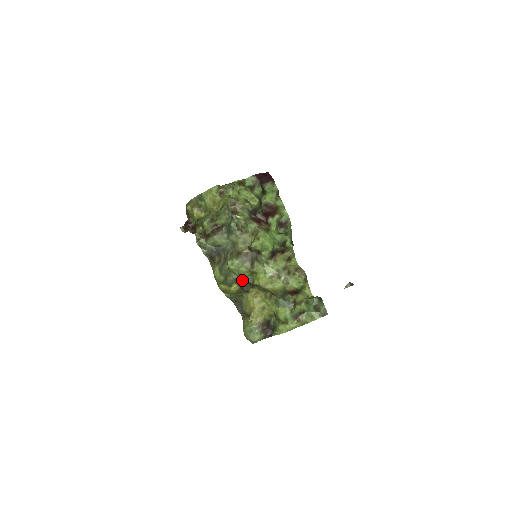
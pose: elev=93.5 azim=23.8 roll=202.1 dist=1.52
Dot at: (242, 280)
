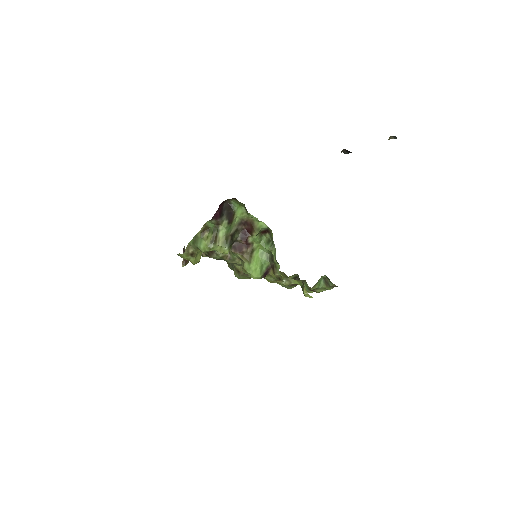
Dot at: occluded
